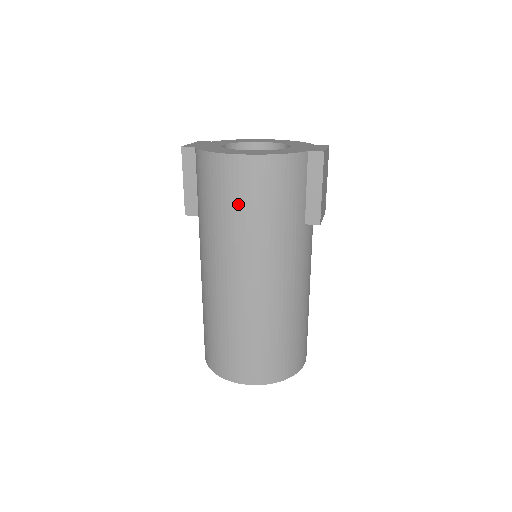
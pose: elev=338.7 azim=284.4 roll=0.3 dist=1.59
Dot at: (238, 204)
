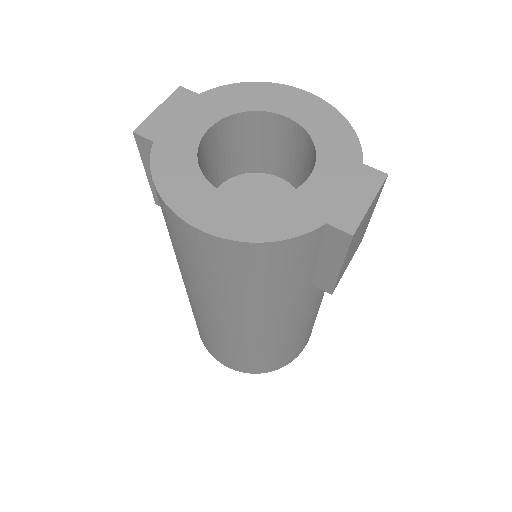
Dot at: (203, 269)
